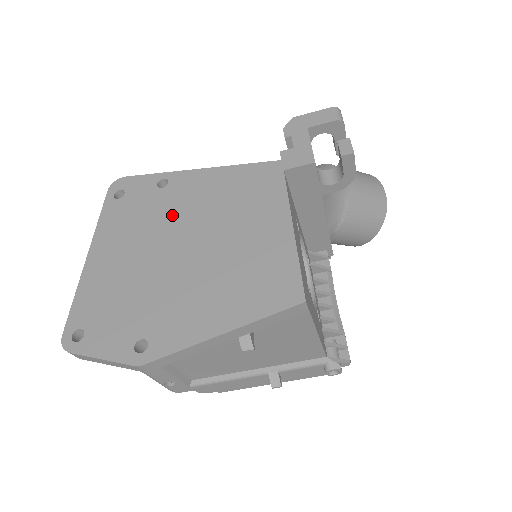
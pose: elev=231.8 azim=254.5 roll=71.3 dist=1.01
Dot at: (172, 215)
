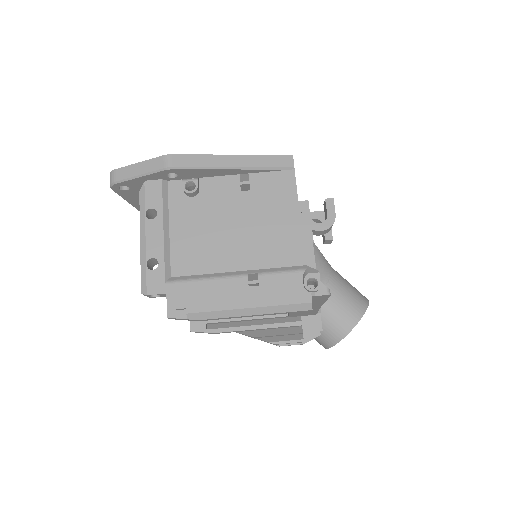
Dot at: occluded
